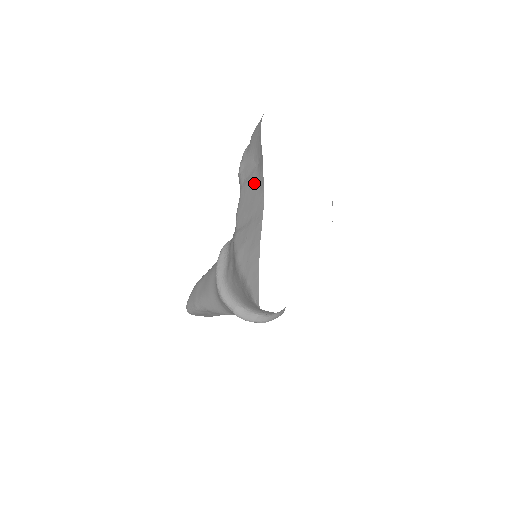
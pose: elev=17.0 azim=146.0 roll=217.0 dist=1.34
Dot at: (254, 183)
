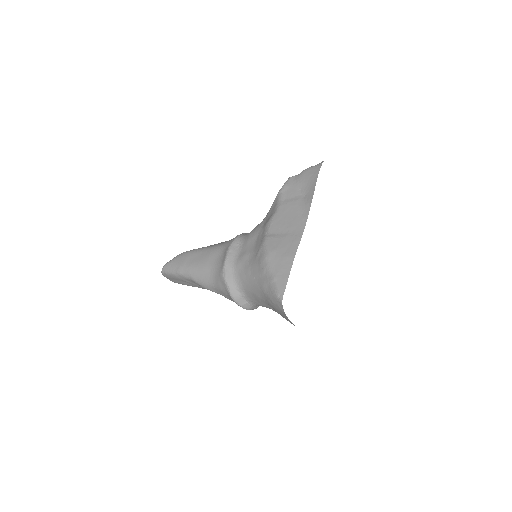
Dot at: (297, 207)
